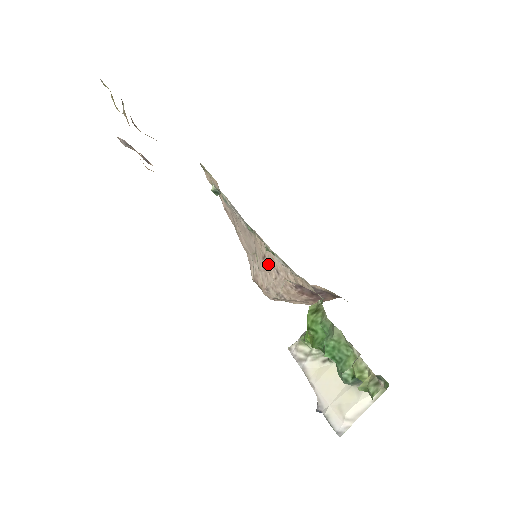
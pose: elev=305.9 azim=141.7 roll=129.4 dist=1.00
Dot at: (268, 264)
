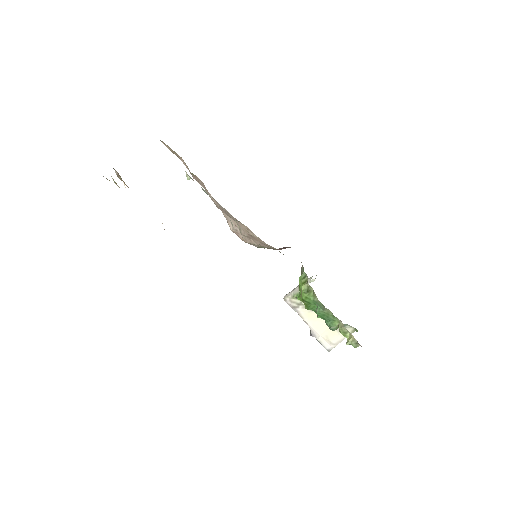
Dot at: (254, 239)
